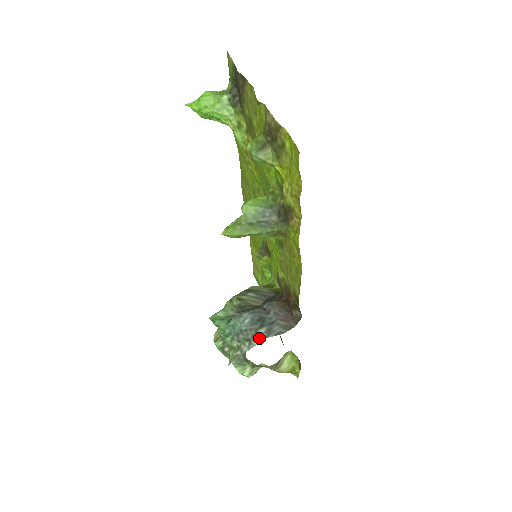
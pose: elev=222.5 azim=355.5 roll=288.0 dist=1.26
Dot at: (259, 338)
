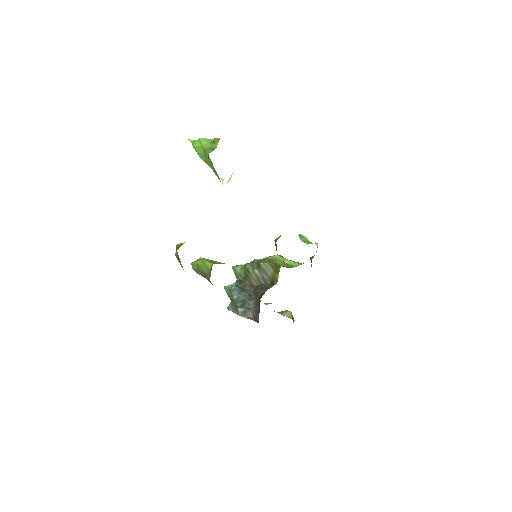
Dot at: (237, 312)
